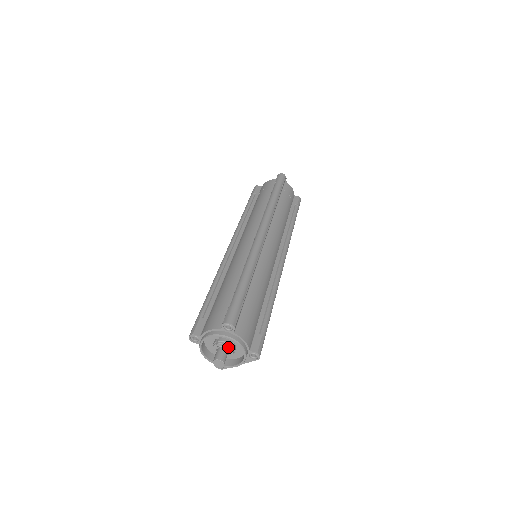
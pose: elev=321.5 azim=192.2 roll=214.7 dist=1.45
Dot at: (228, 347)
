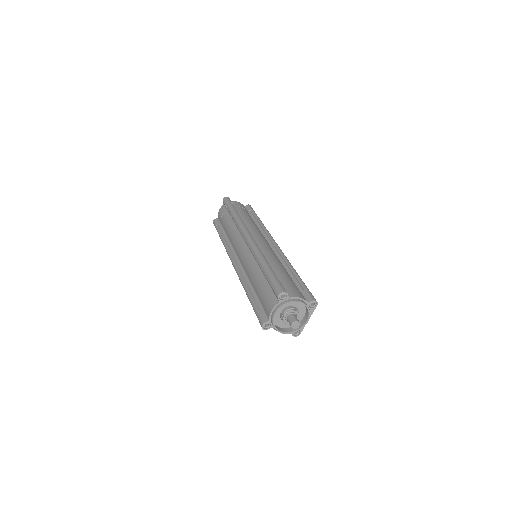
Dot at: (292, 311)
